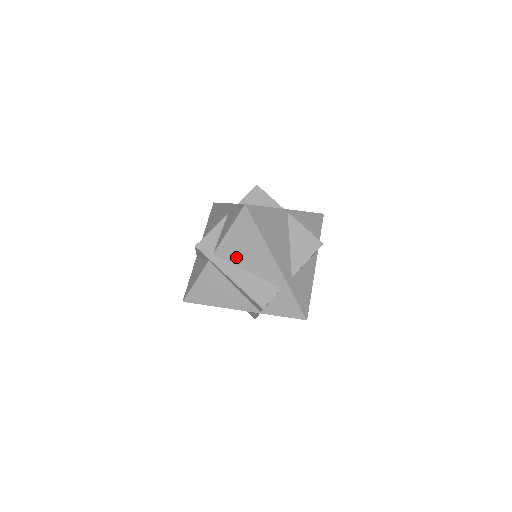
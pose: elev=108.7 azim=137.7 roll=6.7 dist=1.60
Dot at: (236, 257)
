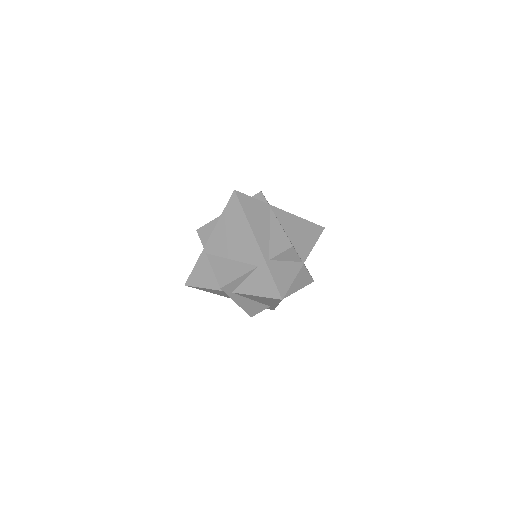
Dot at: (250, 297)
